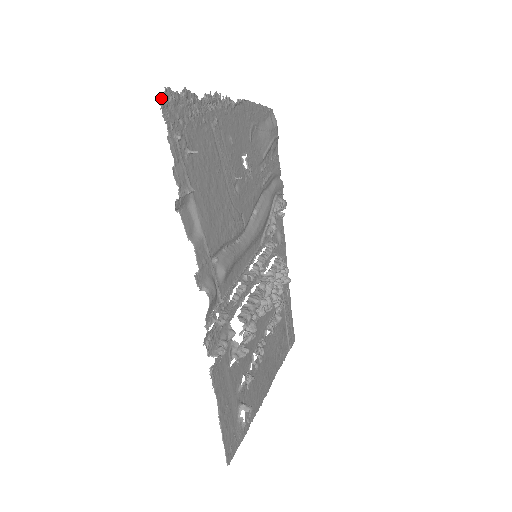
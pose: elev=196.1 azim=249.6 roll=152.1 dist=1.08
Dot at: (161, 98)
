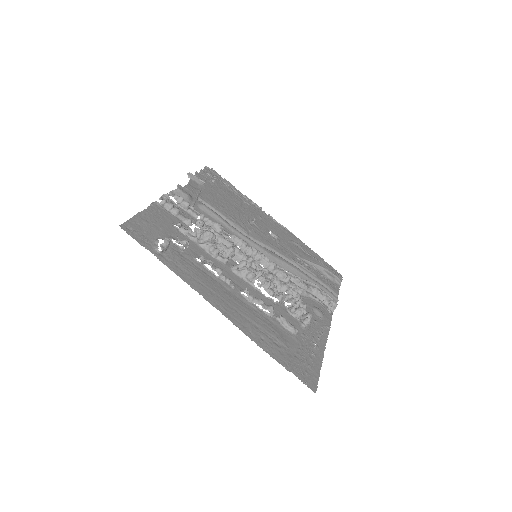
Dot at: (208, 167)
